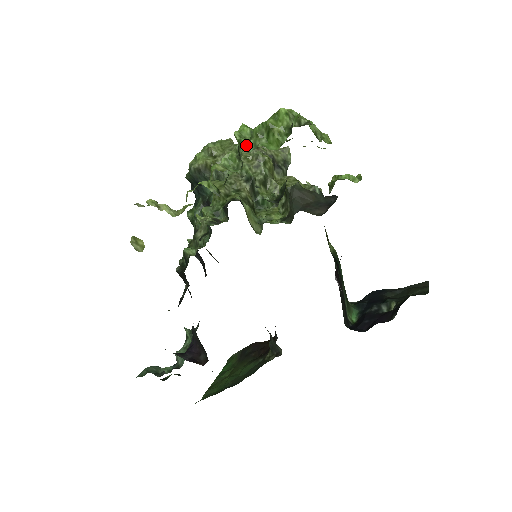
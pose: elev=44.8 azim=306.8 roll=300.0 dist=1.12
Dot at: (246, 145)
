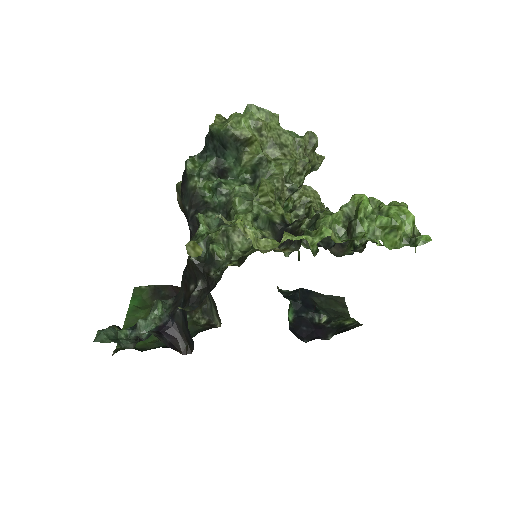
Dot at: (367, 229)
